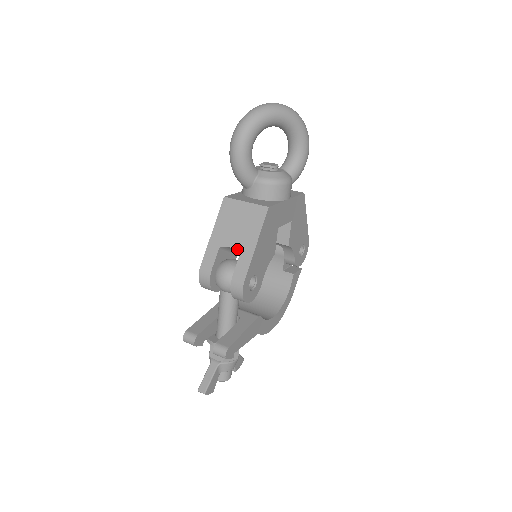
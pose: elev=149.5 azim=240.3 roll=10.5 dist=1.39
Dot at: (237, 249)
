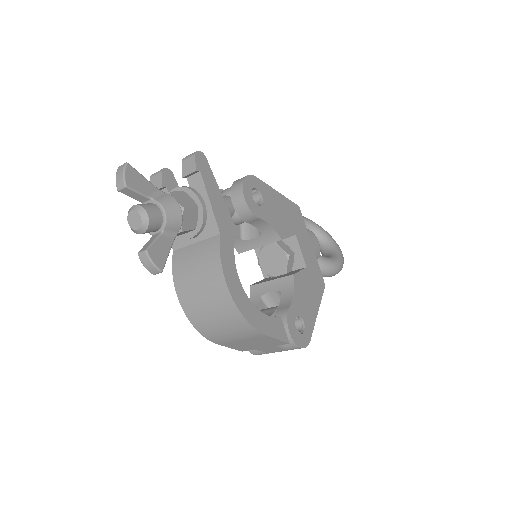
Dot at: occluded
